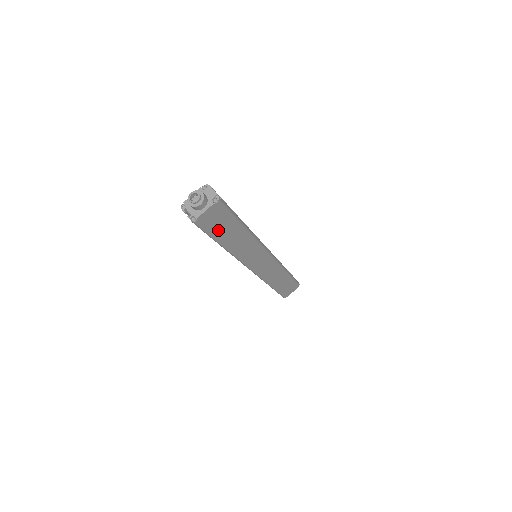
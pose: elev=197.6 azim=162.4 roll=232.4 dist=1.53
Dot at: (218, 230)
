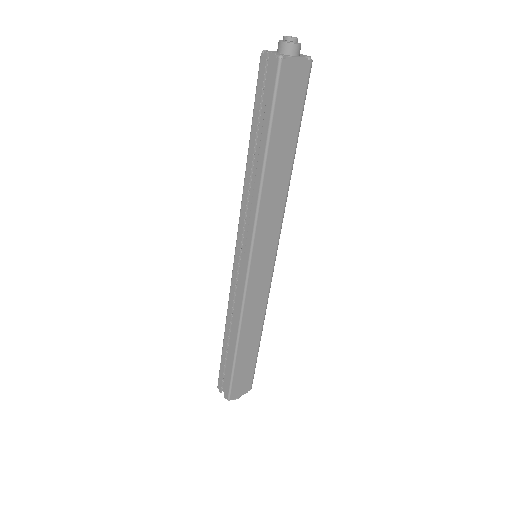
Dot at: (282, 116)
